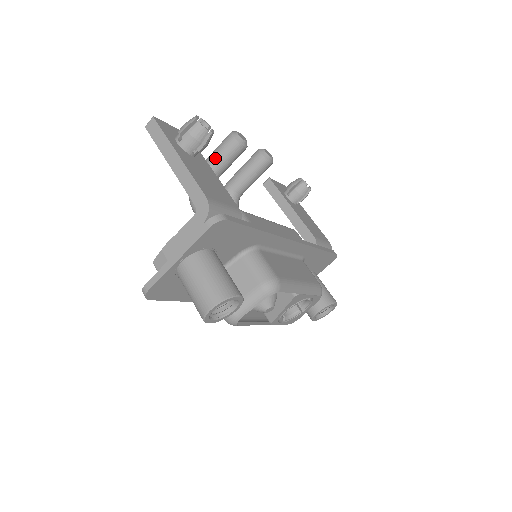
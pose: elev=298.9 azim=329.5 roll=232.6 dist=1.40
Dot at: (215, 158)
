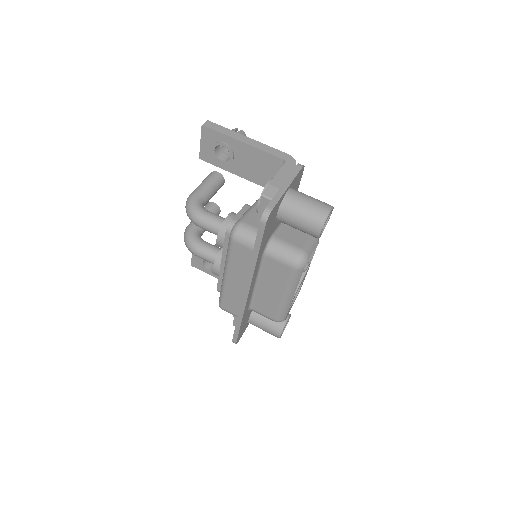
Dot at: (208, 184)
